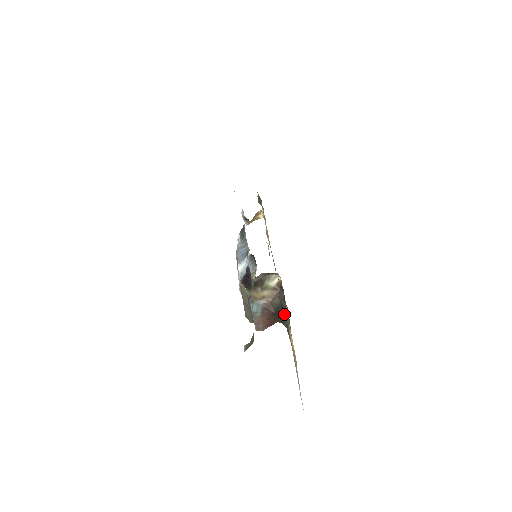
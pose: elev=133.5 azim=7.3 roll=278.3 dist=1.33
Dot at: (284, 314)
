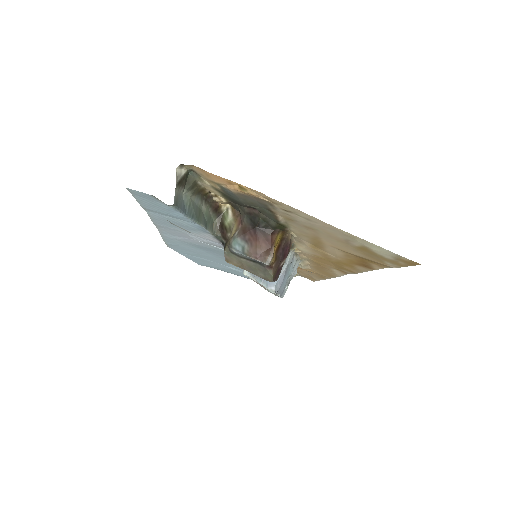
Dot at: (257, 215)
